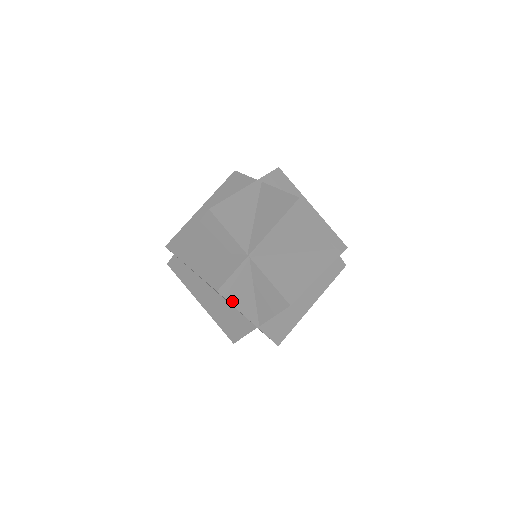
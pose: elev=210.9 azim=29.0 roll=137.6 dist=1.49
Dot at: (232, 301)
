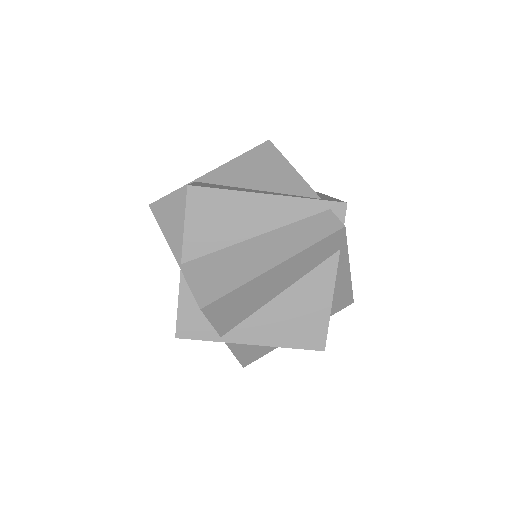
Dot at: (160, 220)
